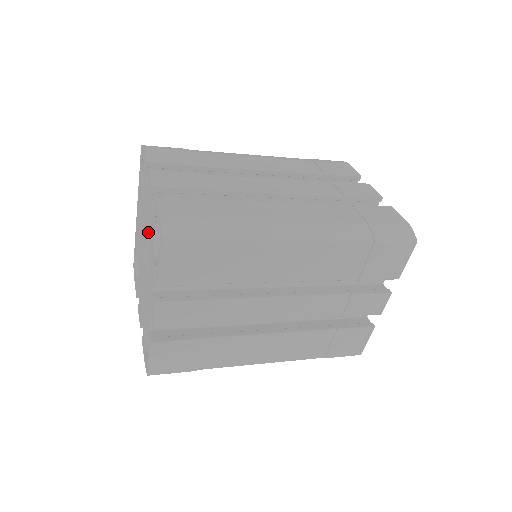
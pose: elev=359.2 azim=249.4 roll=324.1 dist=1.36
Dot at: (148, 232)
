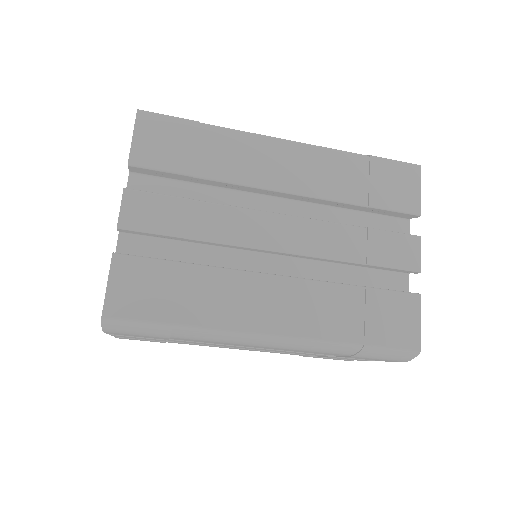
Dot at: occluded
